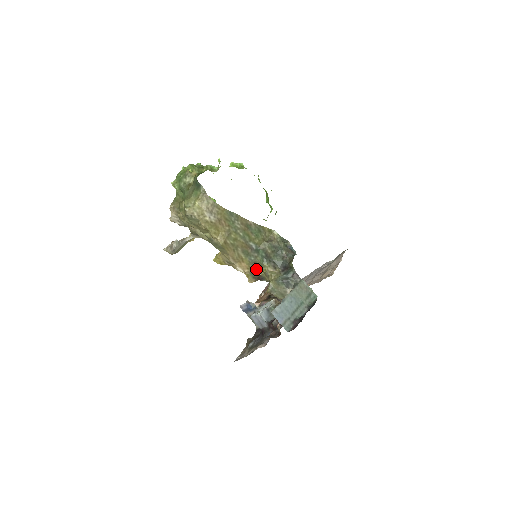
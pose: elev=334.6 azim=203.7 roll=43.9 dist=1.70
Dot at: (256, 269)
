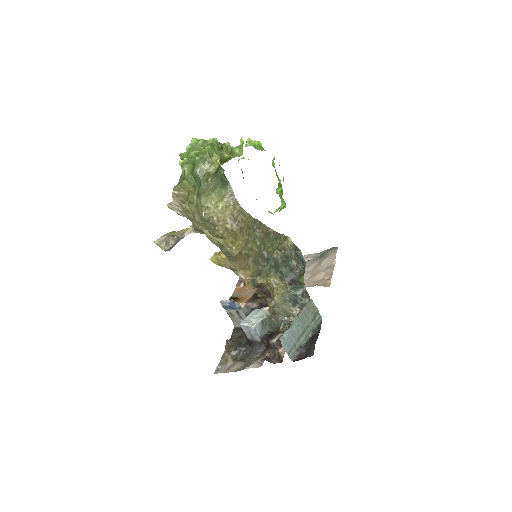
Dot at: (259, 276)
